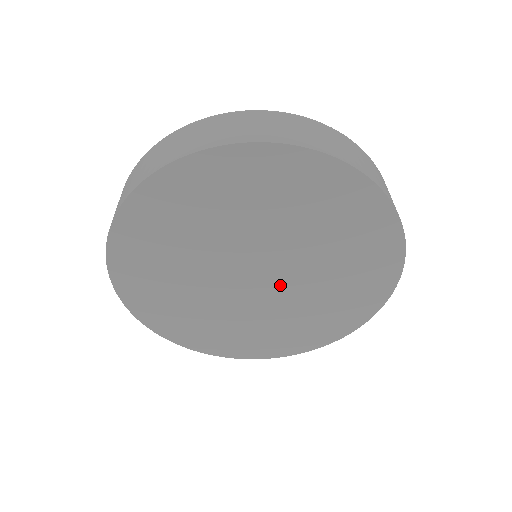
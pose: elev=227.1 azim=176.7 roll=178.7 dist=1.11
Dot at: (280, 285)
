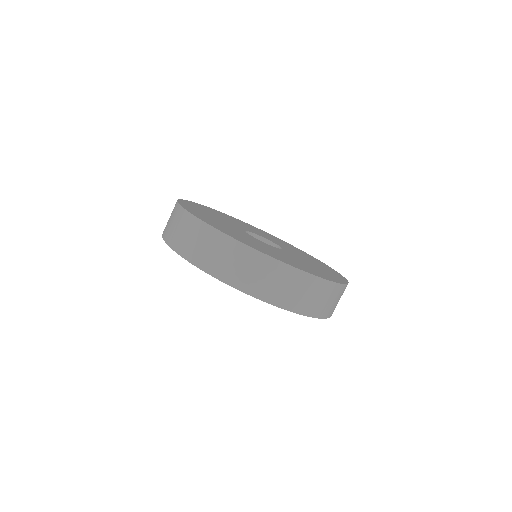
Dot at: occluded
